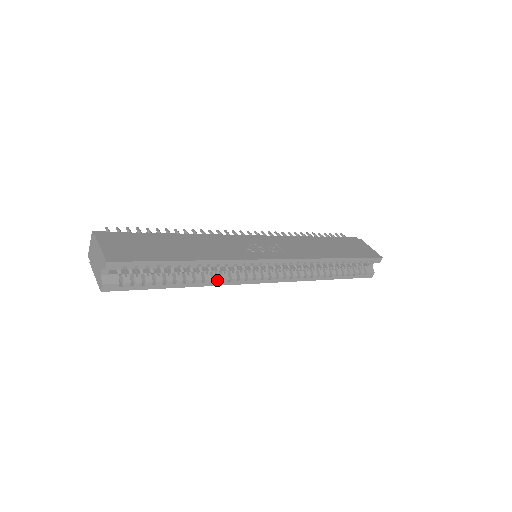
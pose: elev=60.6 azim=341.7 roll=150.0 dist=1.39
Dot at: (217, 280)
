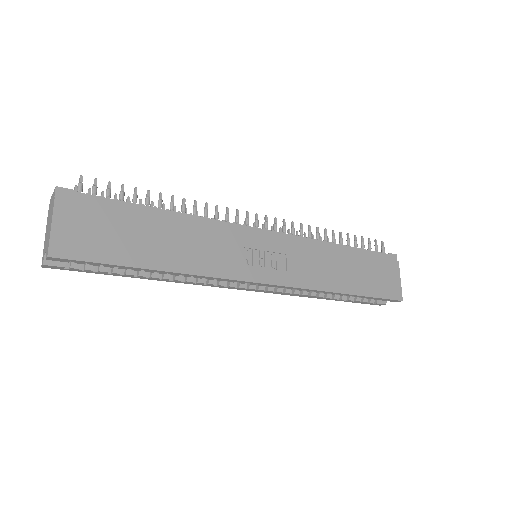
Dot at: (190, 282)
